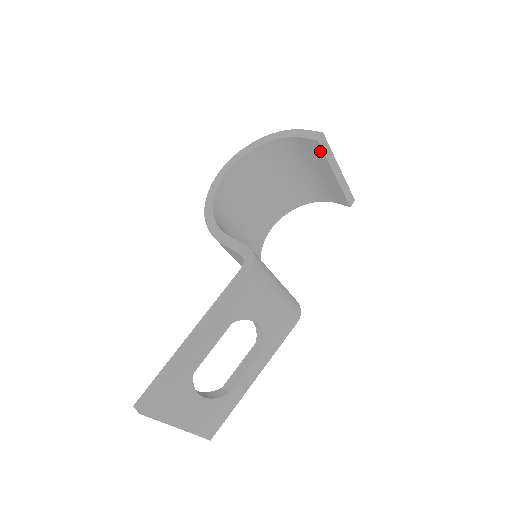
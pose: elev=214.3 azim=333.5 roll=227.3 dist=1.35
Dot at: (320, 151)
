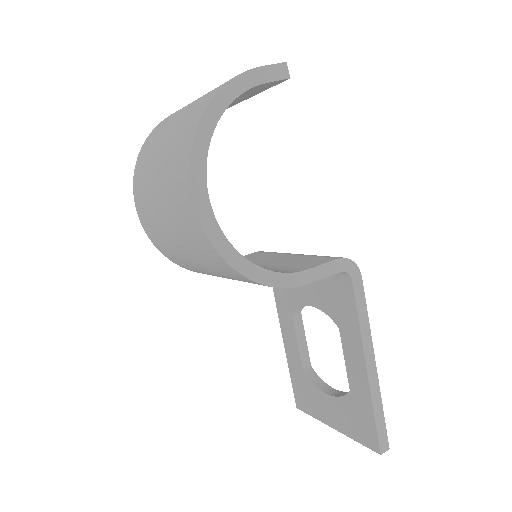
Dot at: (271, 86)
